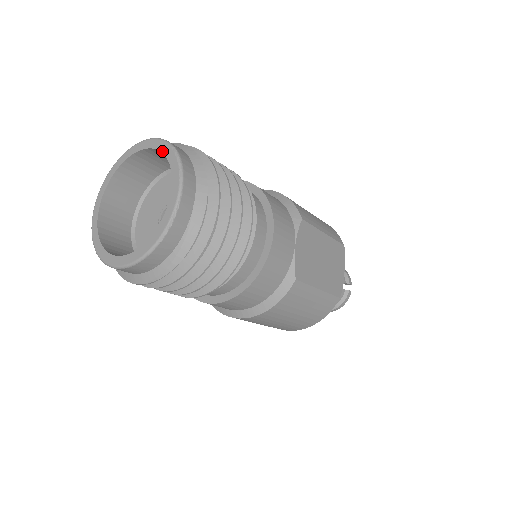
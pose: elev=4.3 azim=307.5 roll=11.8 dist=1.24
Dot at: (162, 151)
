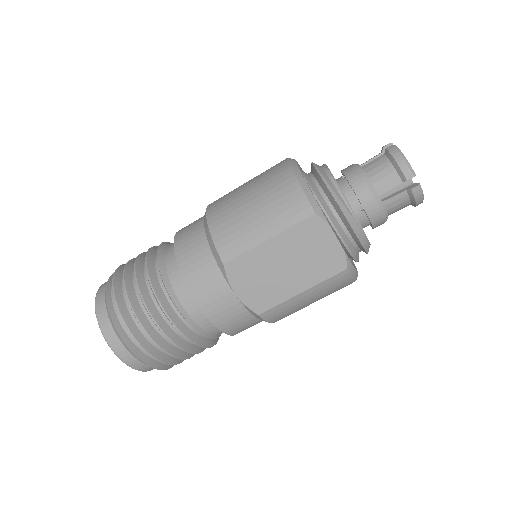
Dot at: occluded
